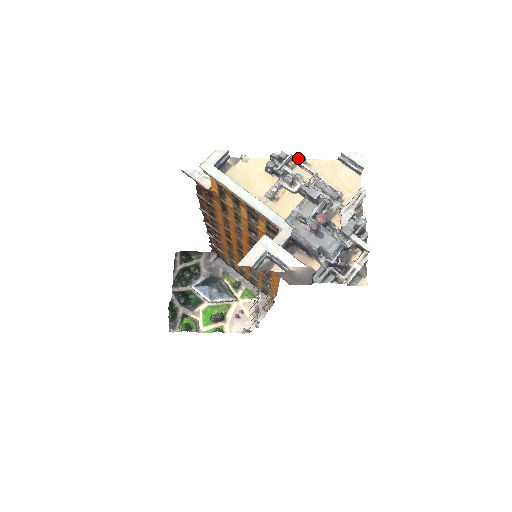
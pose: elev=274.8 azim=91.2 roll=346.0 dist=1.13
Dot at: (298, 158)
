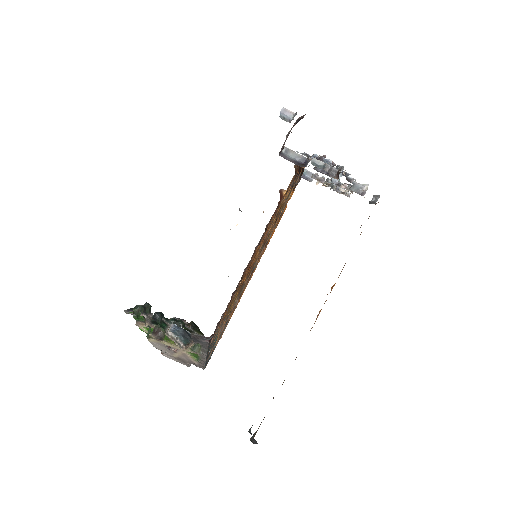
Dot at: (346, 192)
